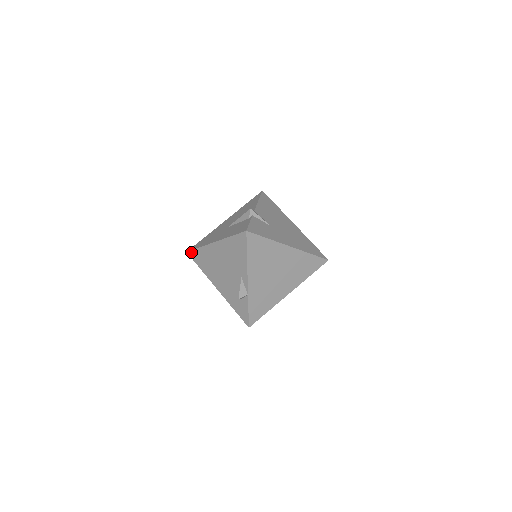
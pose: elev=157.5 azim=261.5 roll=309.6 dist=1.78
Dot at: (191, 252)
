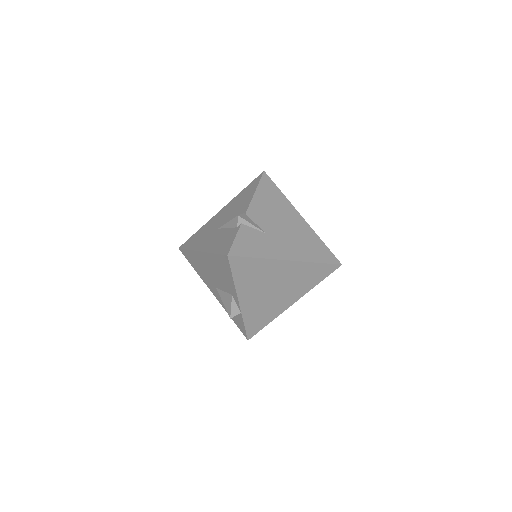
Dot at: (182, 250)
